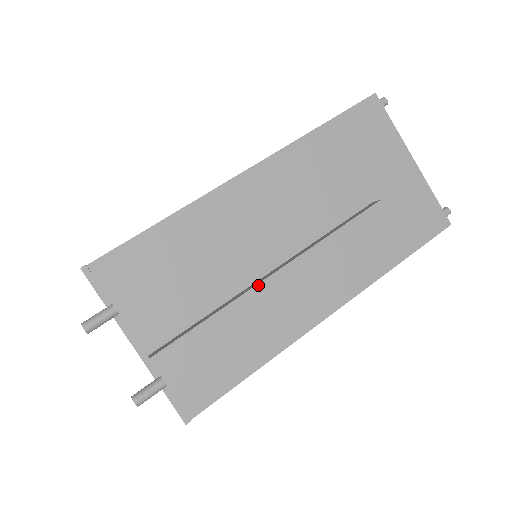
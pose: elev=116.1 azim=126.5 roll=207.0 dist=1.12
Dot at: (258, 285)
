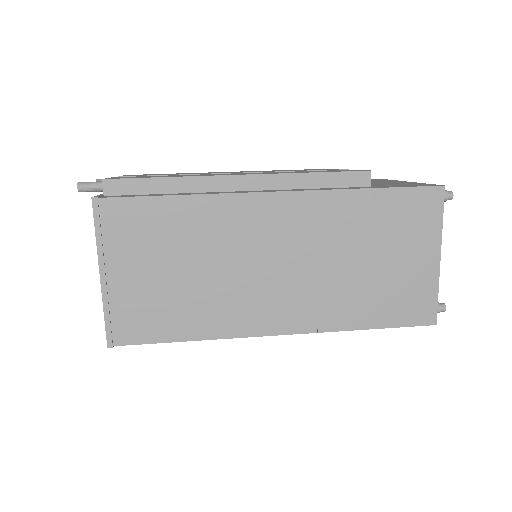
Dot at: occluded
